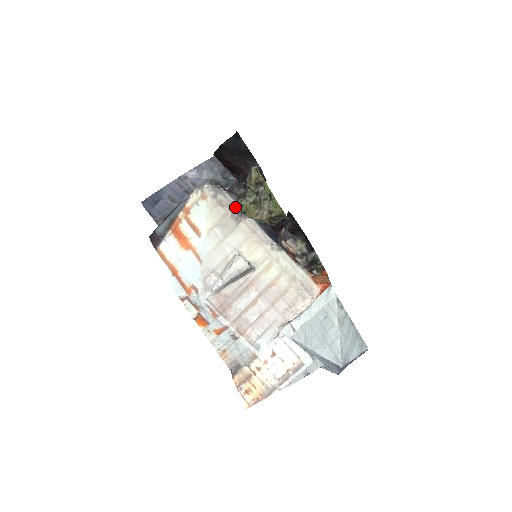
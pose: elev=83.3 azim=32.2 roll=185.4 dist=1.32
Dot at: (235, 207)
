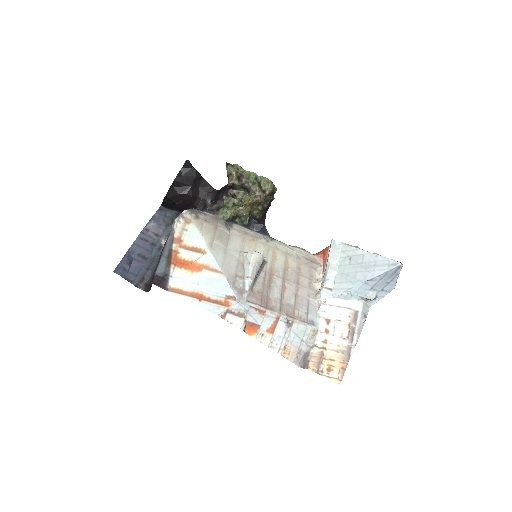
Dot at: (218, 220)
